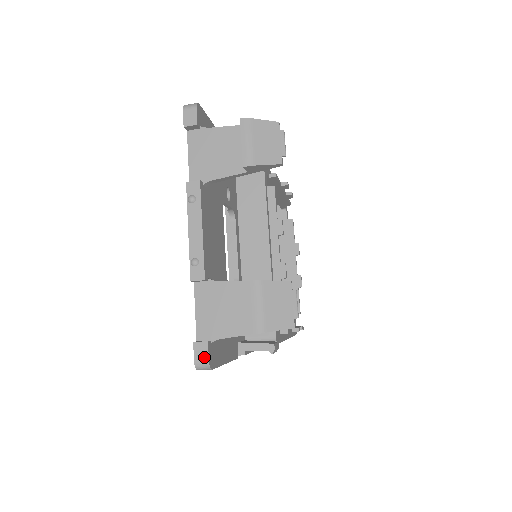
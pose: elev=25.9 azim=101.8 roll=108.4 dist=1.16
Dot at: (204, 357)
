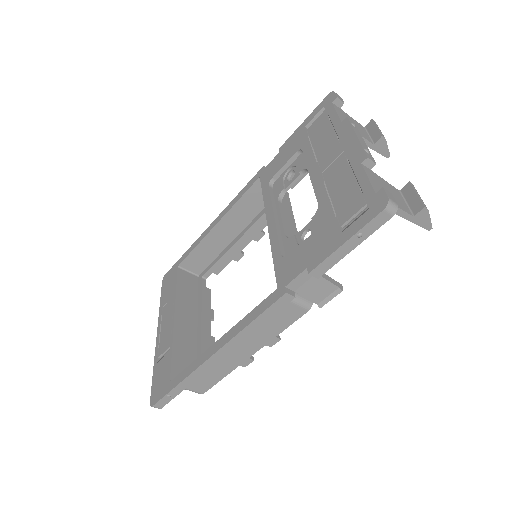
Dot at: (394, 200)
